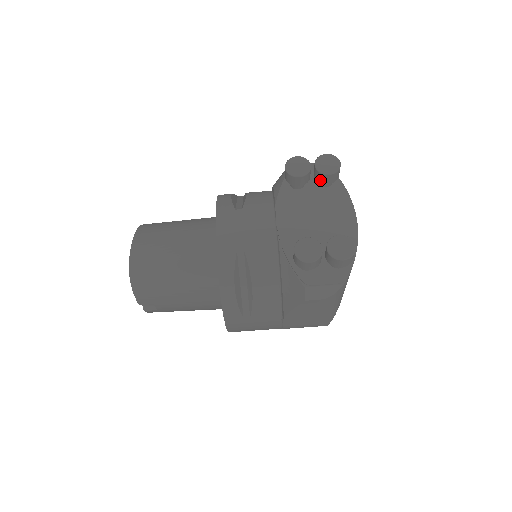
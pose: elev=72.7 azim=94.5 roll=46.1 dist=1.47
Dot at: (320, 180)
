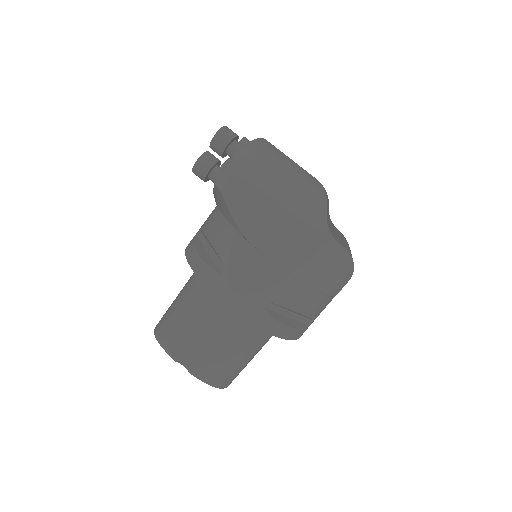
Dot at: occluded
